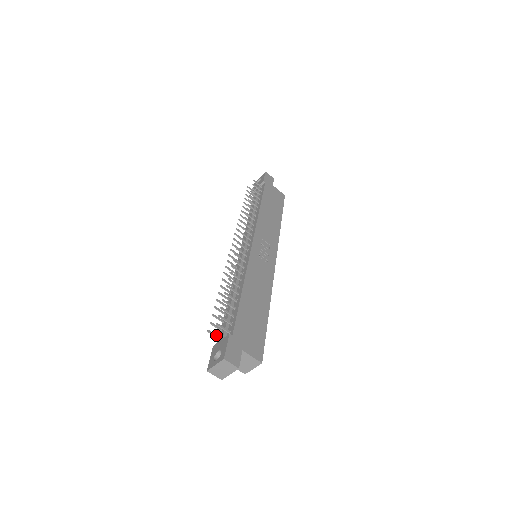
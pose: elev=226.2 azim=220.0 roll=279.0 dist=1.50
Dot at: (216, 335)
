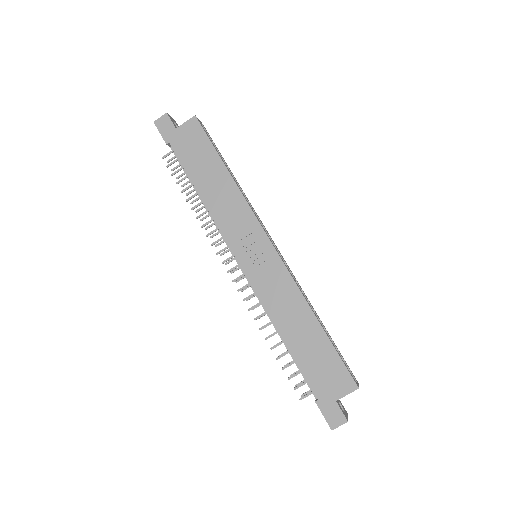
Dot at: (309, 391)
